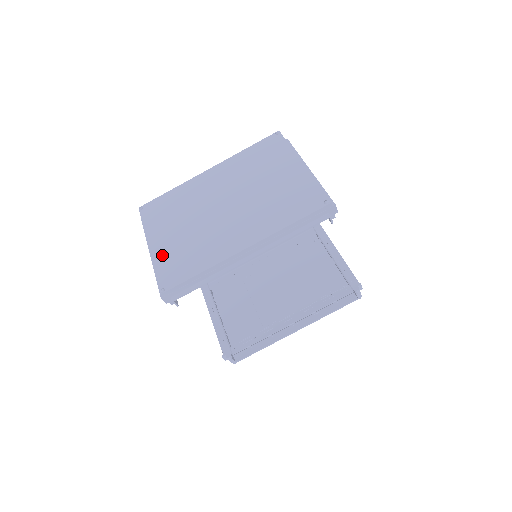
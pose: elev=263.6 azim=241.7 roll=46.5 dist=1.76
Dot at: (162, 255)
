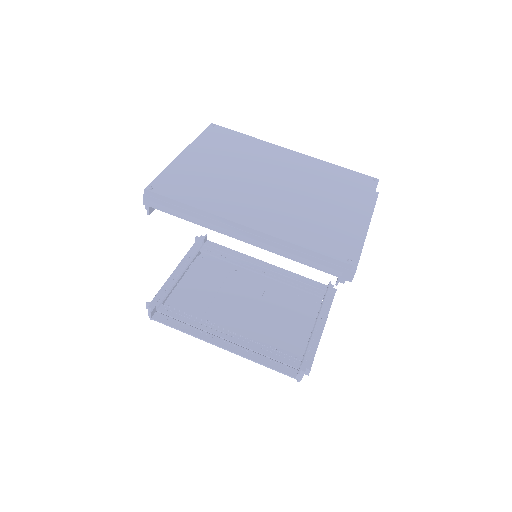
Dot at: (183, 167)
